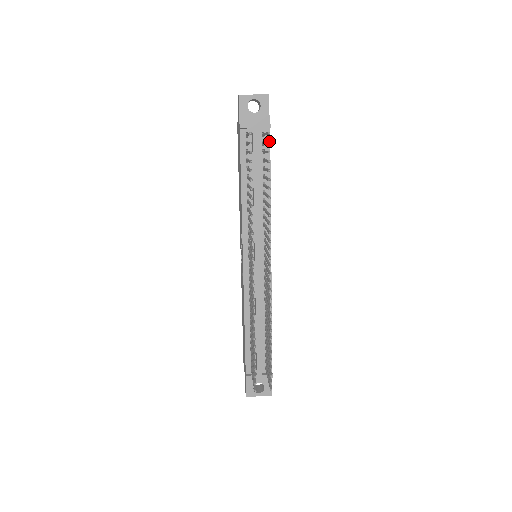
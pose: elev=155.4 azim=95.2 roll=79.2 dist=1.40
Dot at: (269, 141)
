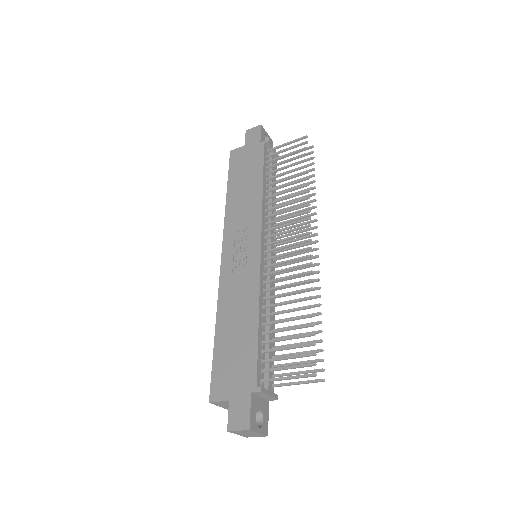
Dot at: (276, 168)
